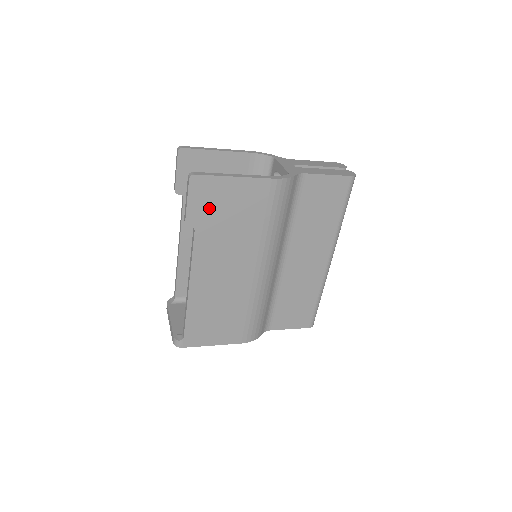
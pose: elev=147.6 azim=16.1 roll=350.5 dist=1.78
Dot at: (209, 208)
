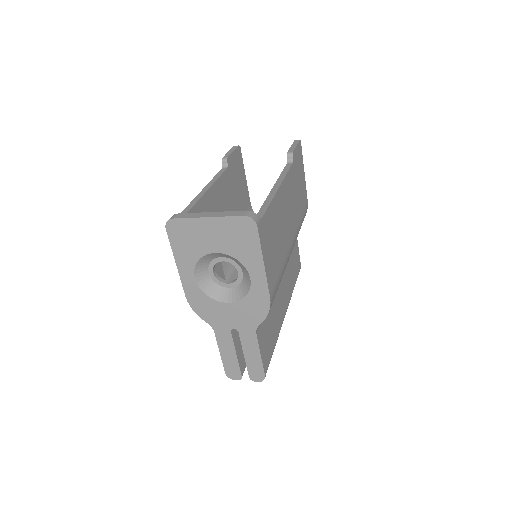
Dot at: (297, 166)
